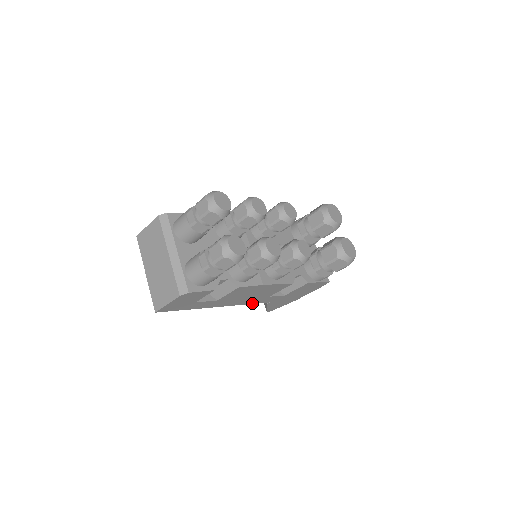
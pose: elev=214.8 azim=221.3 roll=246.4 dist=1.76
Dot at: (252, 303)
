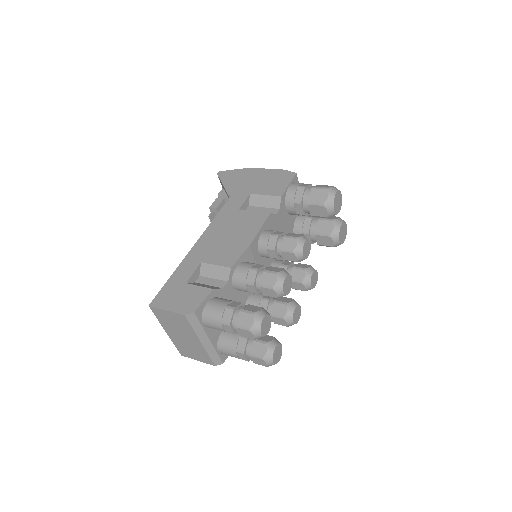
Dot at: occluded
